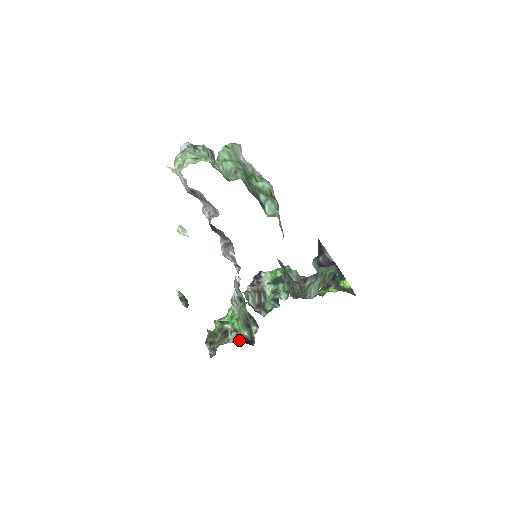
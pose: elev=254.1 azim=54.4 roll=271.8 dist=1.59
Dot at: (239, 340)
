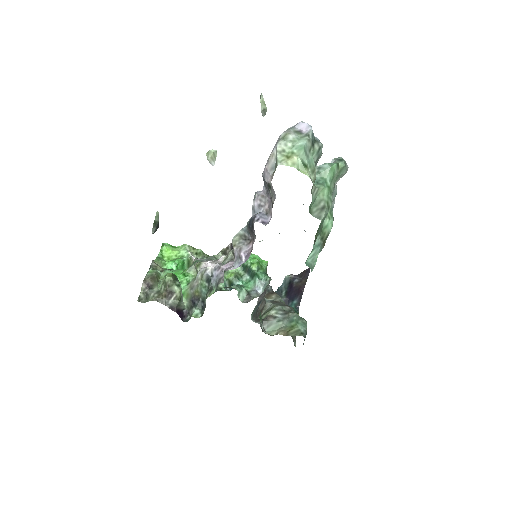
Dot at: (176, 310)
